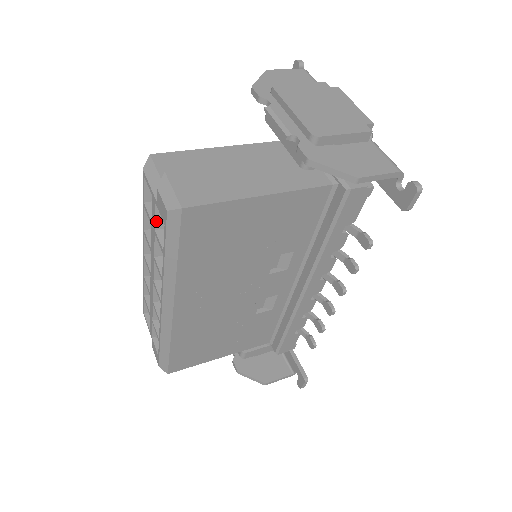
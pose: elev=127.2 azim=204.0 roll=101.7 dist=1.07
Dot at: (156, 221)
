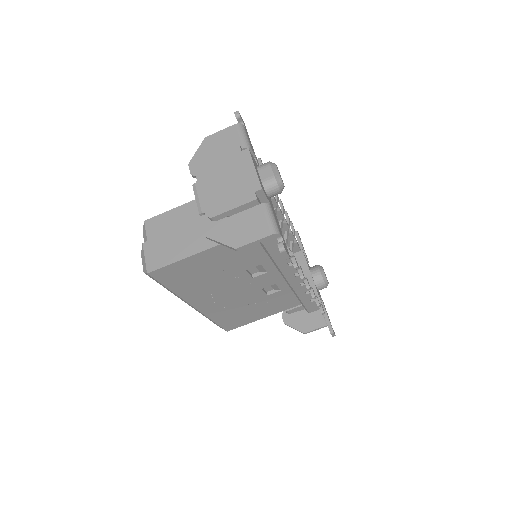
Dot at: occluded
